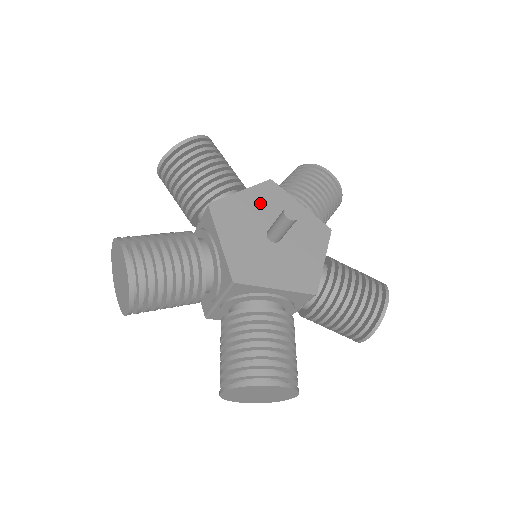
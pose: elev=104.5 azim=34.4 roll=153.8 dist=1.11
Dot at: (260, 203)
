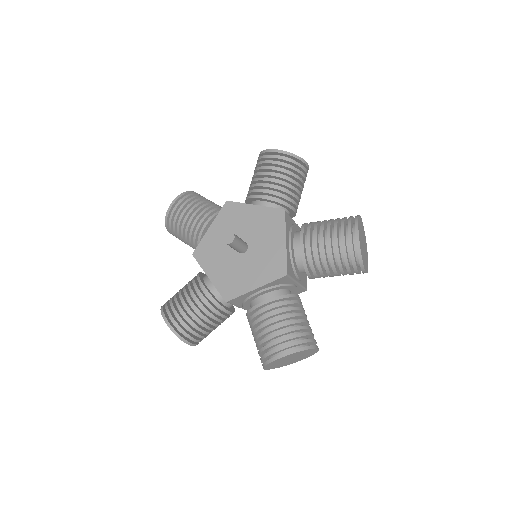
Dot at: (258, 221)
